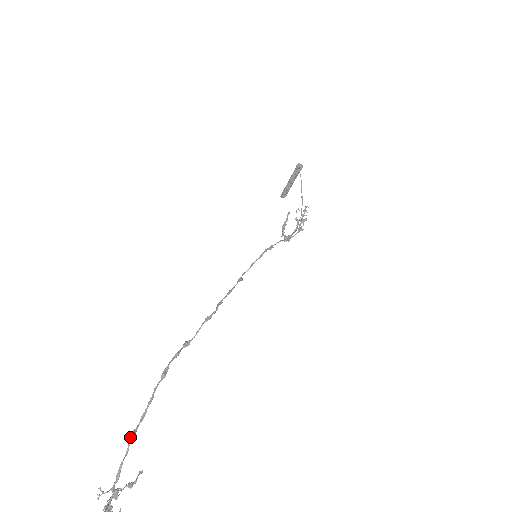
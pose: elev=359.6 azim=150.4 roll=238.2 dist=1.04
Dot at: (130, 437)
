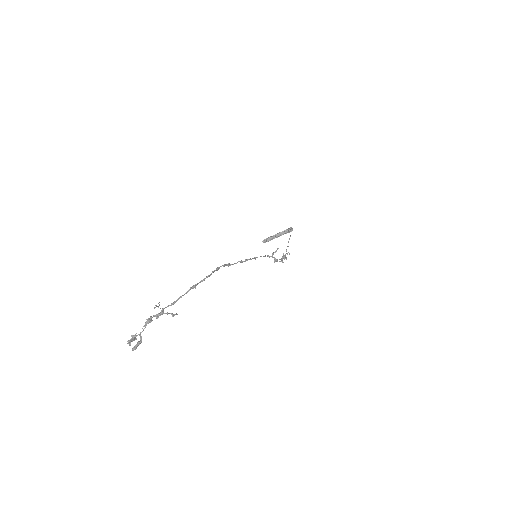
Dot at: (192, 286)
